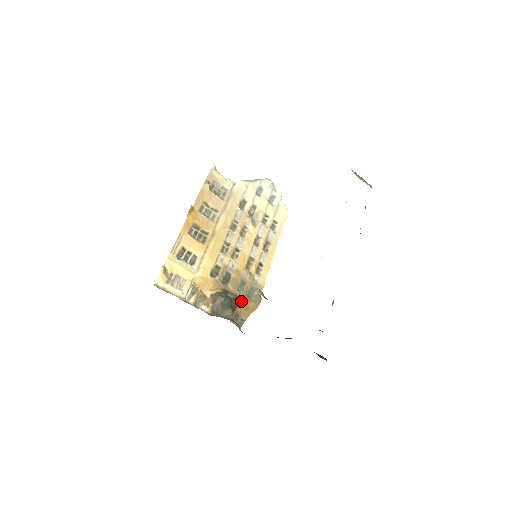
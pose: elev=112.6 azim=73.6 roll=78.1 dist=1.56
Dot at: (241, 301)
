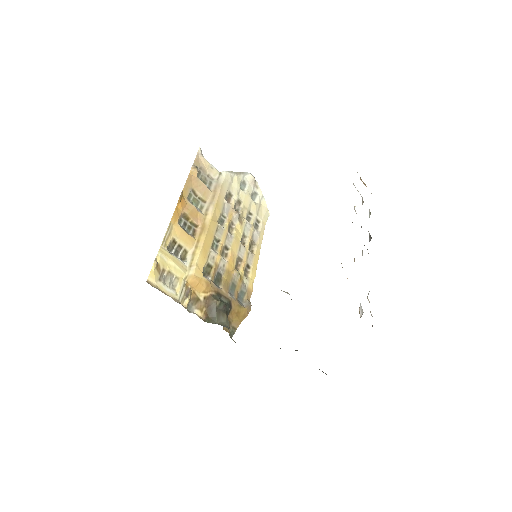
Dot at: (233, 306)
